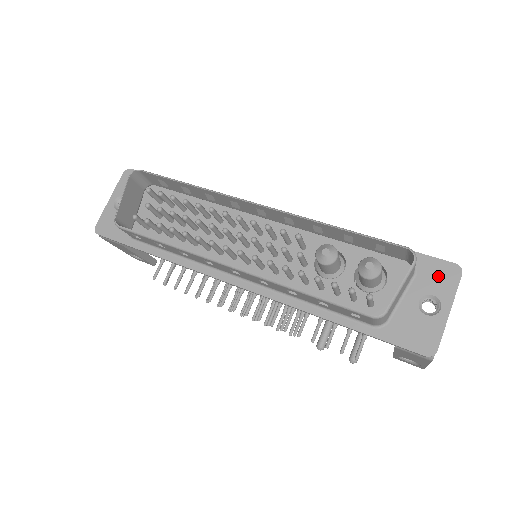
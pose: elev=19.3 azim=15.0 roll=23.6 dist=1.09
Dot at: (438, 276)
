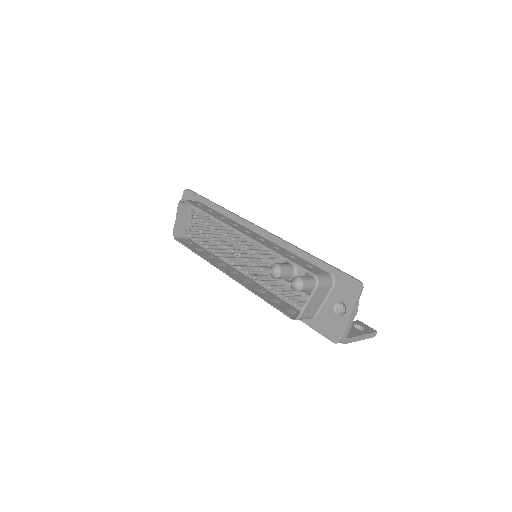
Dot at: (347, 289)
